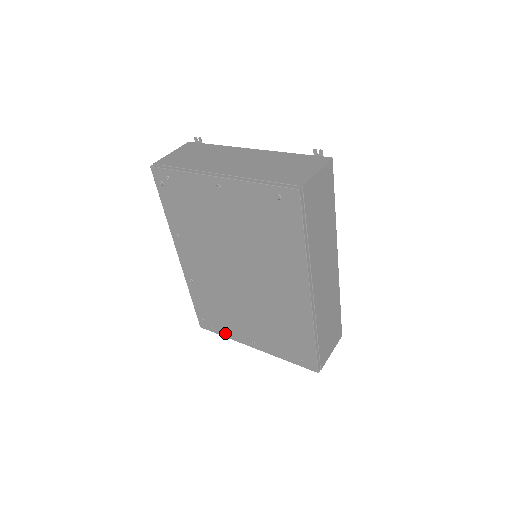
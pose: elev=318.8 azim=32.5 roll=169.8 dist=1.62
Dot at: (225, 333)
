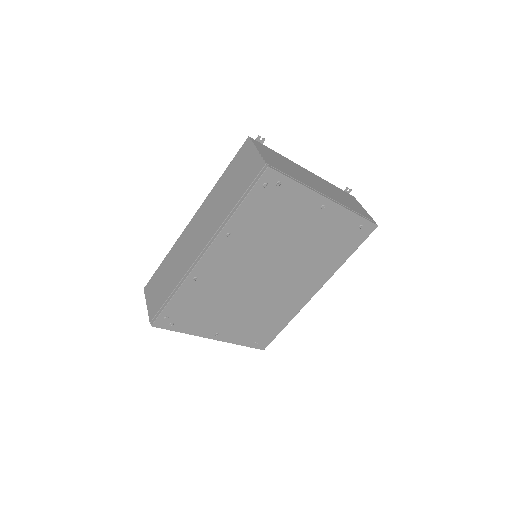
Dot at: (186, 329)
